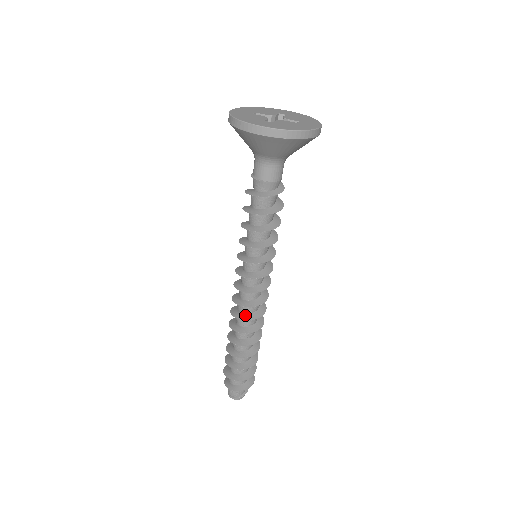
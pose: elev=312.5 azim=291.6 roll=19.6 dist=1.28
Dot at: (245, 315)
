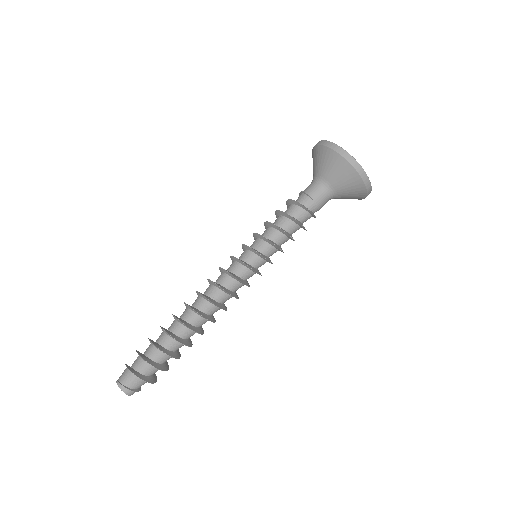
Dot at: (210, 298)
